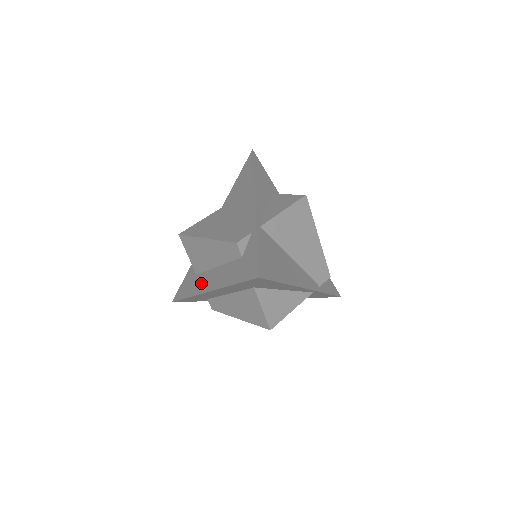
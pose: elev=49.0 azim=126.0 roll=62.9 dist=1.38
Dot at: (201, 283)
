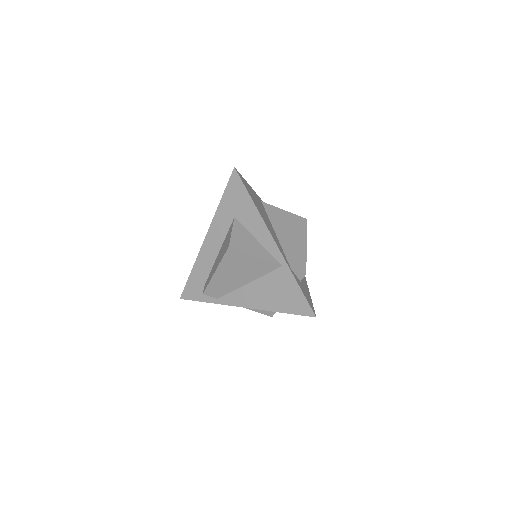
Dot at: occluded
